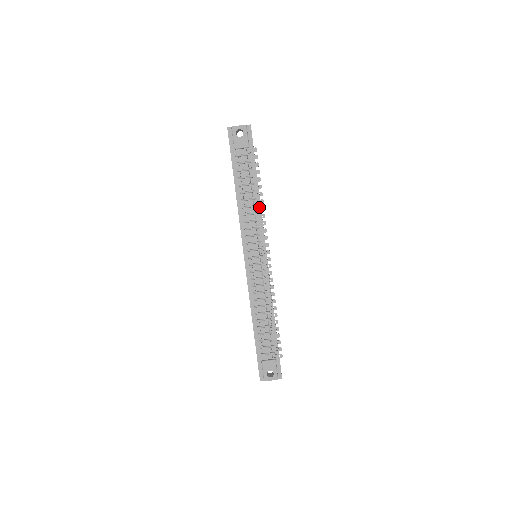
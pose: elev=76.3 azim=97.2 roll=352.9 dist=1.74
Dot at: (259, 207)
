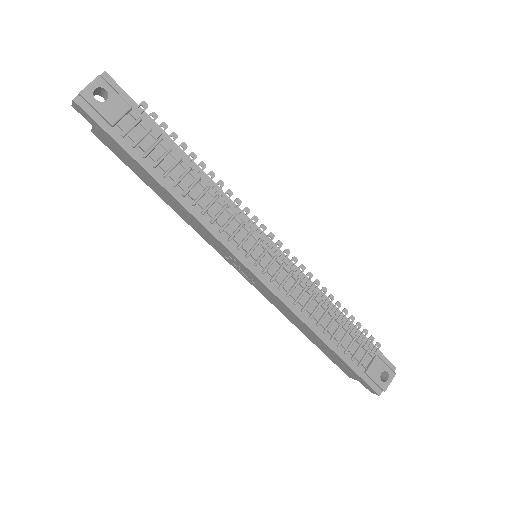
Dot at: (214, 185)
